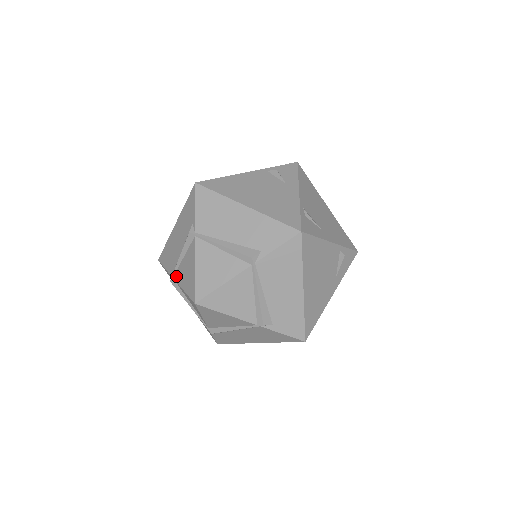
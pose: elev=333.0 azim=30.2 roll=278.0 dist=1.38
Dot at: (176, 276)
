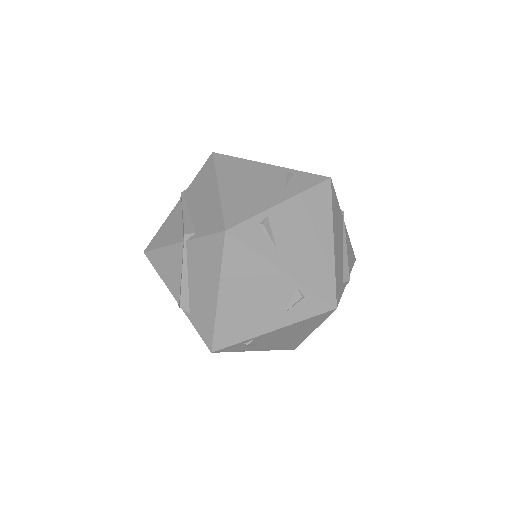
Dot at: occluded
